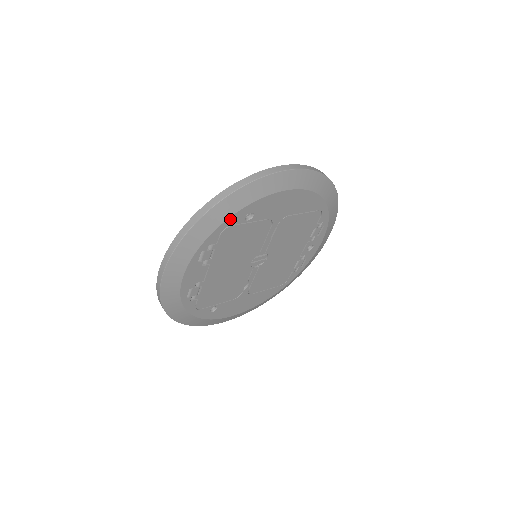
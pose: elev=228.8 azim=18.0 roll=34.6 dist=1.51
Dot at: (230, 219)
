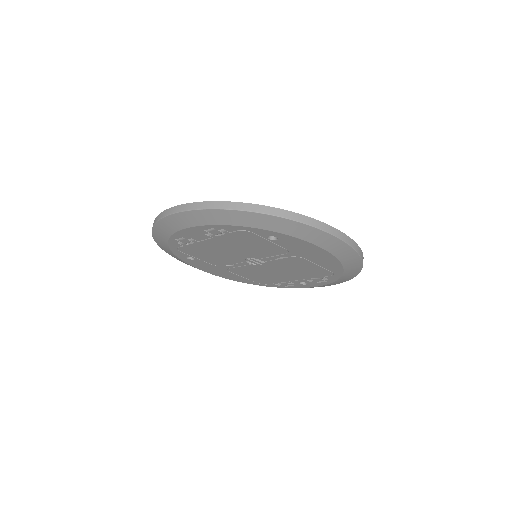
Dot at: (256, 229)
